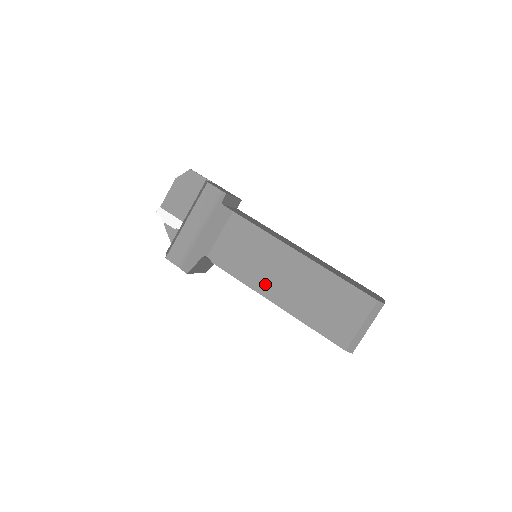
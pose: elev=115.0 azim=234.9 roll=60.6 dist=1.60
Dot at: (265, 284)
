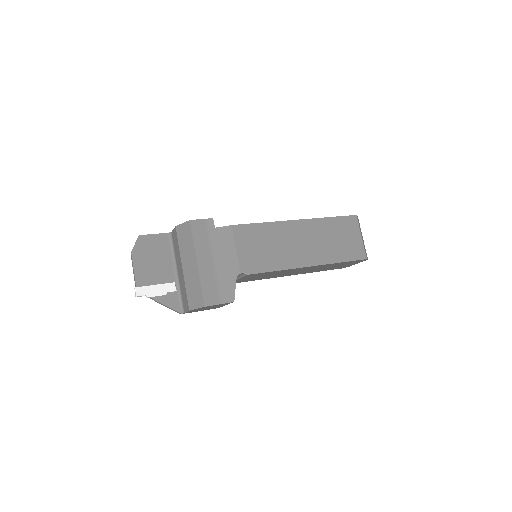
Dot at: (294, 258)
